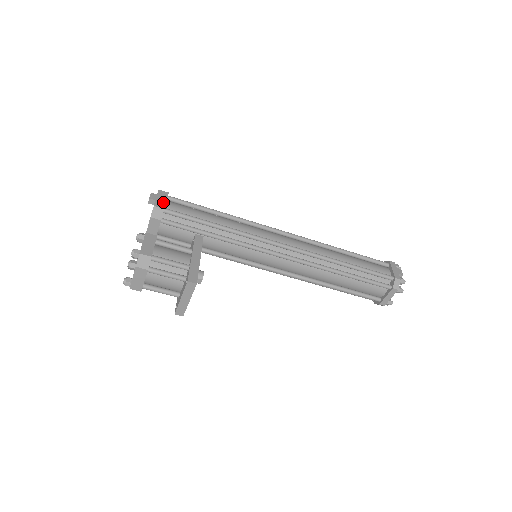
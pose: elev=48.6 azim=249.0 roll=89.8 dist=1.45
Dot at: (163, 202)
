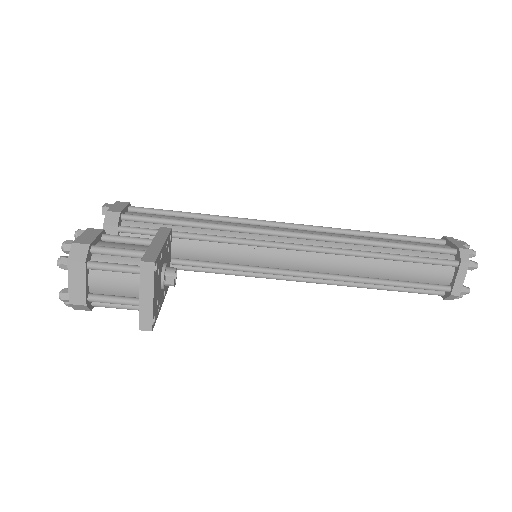
Dot at: (120, 208)
